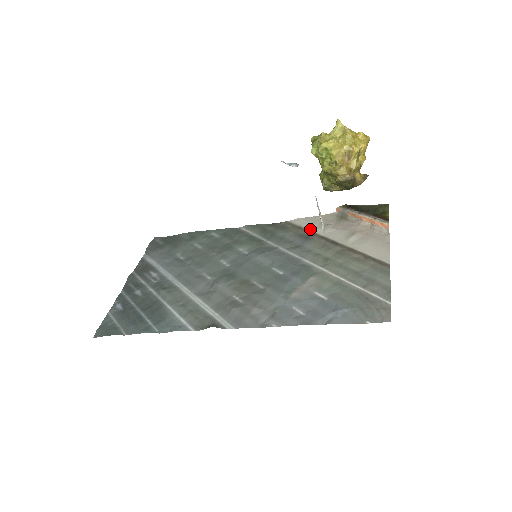
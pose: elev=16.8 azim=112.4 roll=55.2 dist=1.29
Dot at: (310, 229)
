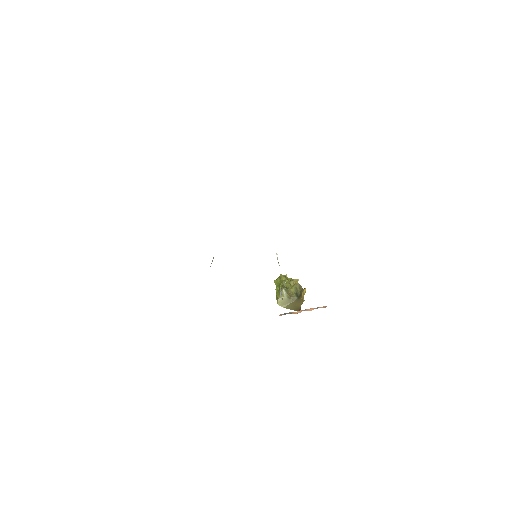
Dot at: occluded
